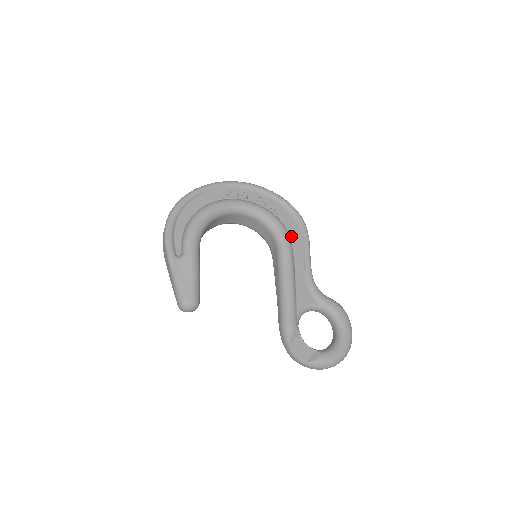
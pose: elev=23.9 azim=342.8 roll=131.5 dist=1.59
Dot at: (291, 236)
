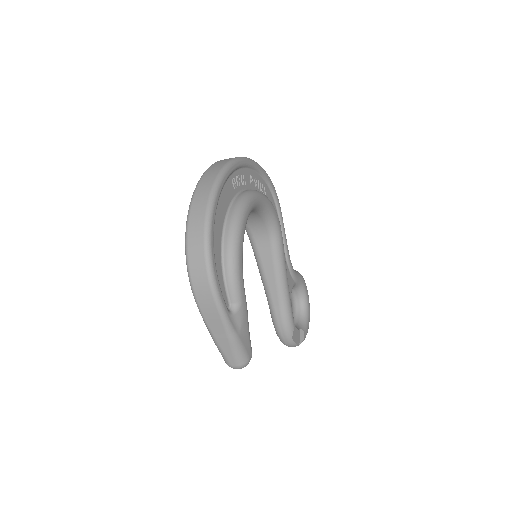
Dot at: occluded
